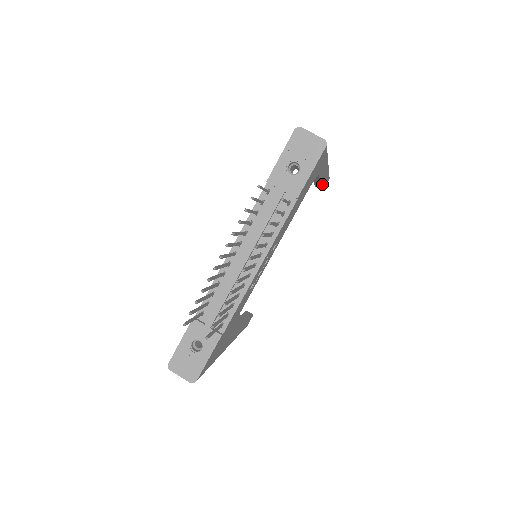
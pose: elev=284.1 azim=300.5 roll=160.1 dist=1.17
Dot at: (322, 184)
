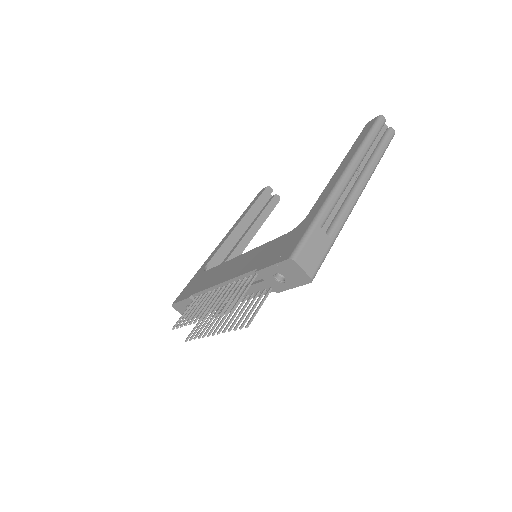
Dot at: occluded
